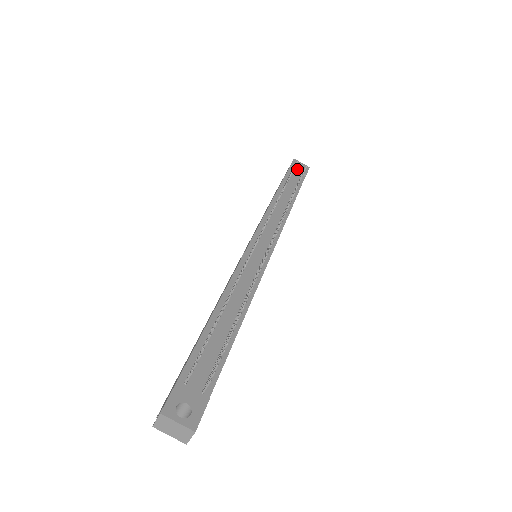
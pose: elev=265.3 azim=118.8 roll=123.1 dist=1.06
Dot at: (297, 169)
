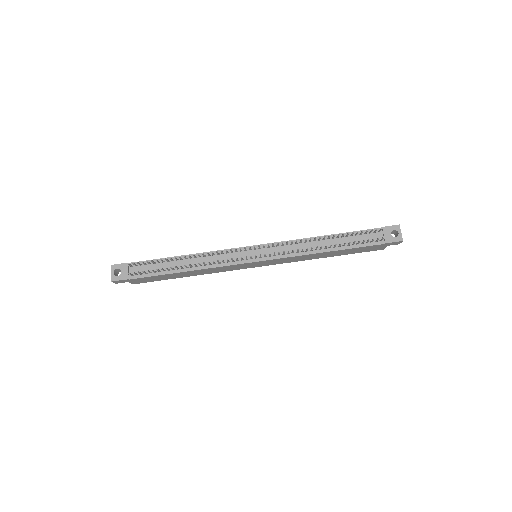
Dot at: (384, 233)
